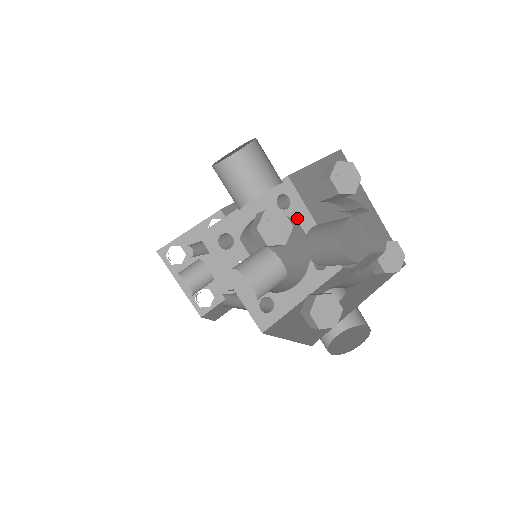
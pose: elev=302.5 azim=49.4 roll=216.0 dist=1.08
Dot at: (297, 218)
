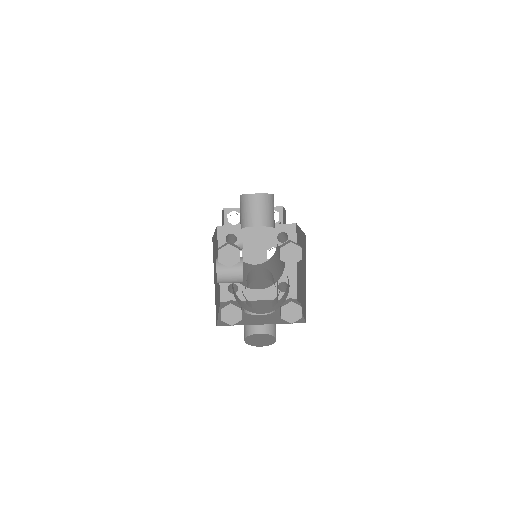
Dot at: occluded
